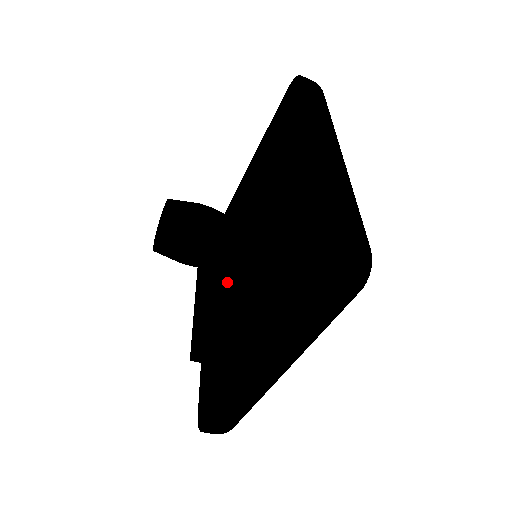
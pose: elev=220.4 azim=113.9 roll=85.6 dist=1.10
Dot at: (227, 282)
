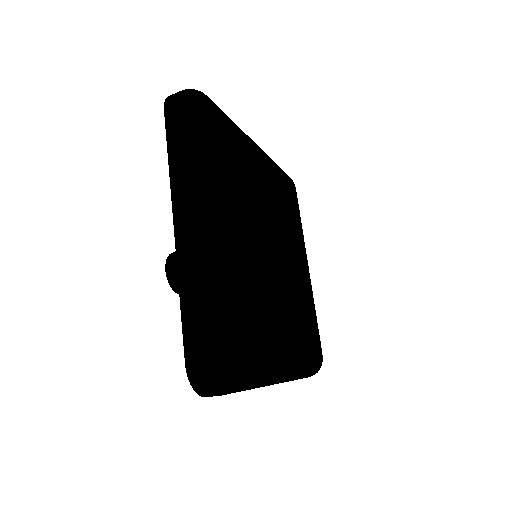
Dot at: occluded
